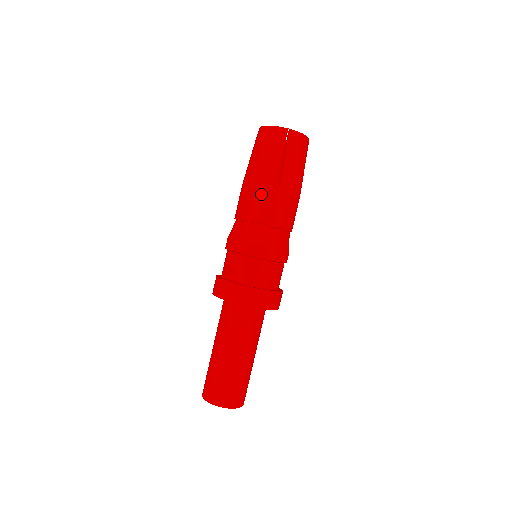
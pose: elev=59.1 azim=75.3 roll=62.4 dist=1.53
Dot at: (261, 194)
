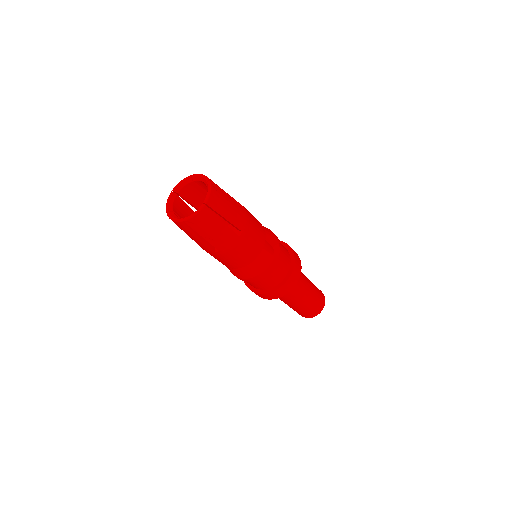
Dot at: (214, 257)
